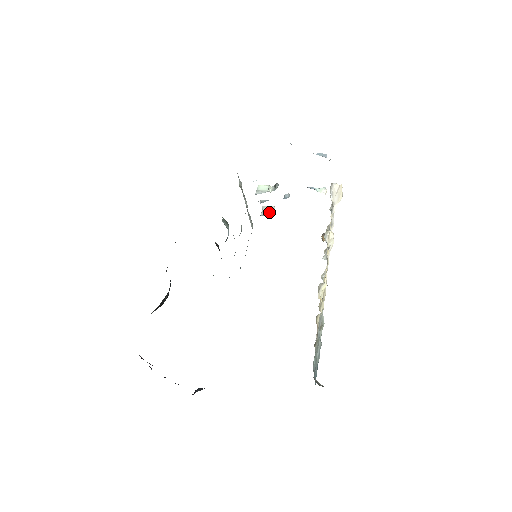
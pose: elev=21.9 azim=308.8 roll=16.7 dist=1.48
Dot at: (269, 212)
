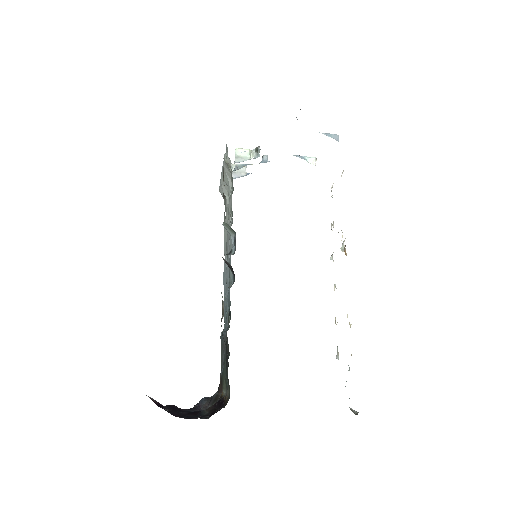
Dot at: (241, 173)
